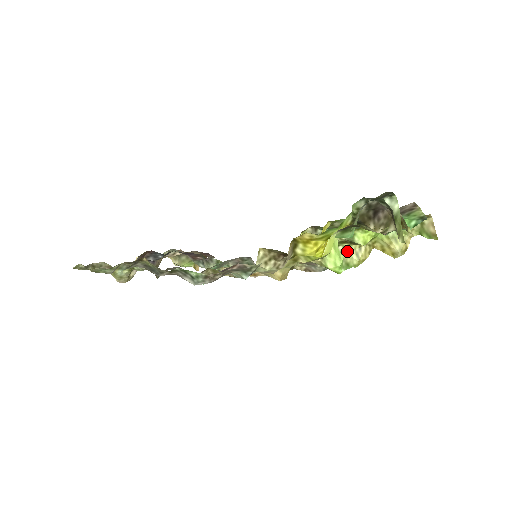
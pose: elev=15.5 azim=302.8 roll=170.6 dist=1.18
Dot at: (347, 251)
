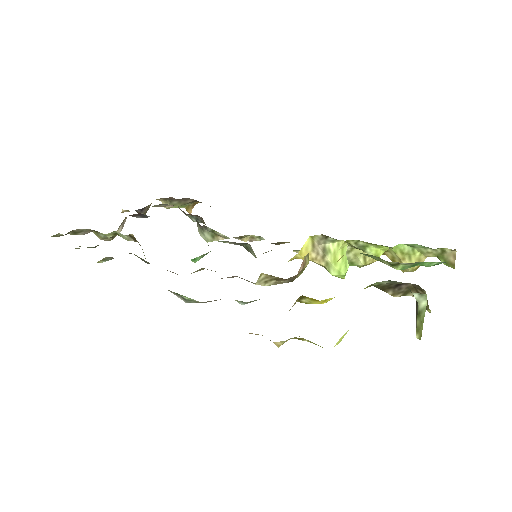
Dot at: (355, 252)
